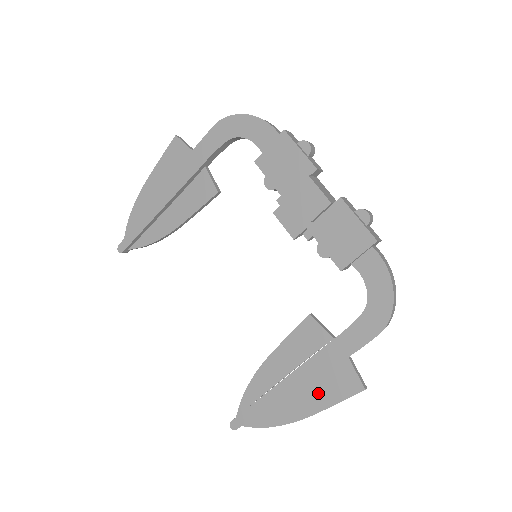
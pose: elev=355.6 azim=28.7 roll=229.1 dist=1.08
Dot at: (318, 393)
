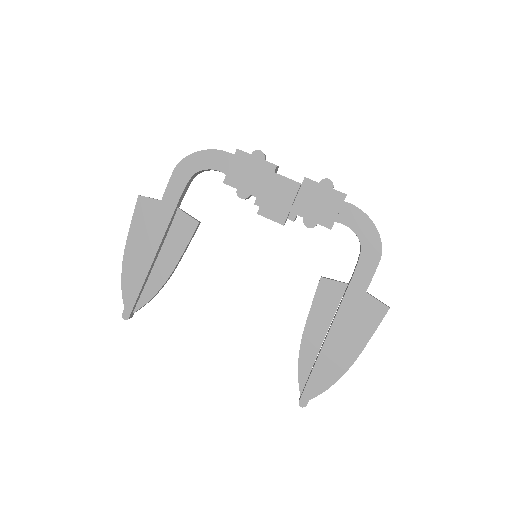
Dot at: (357, 333)
